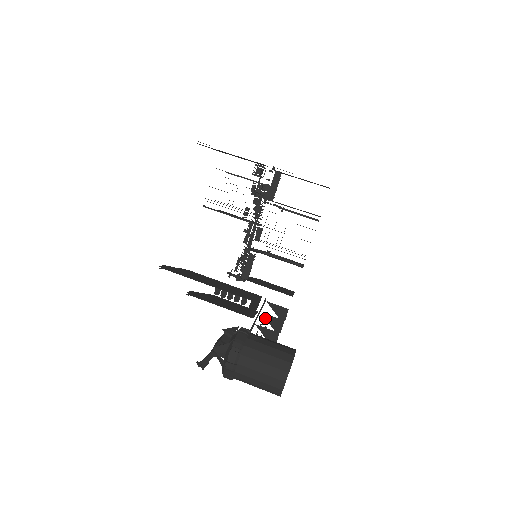
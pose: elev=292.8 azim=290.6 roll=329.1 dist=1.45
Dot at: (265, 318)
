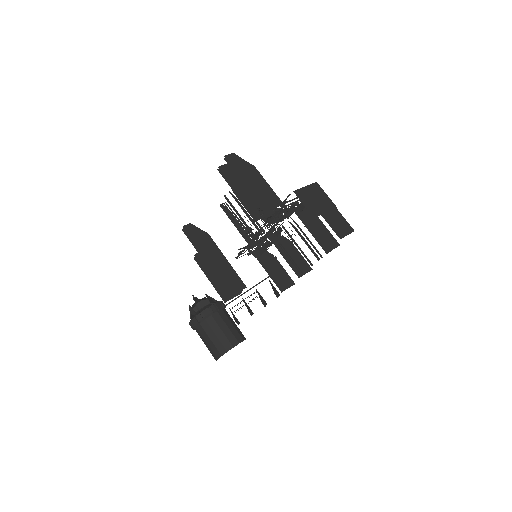
Dot at: (257, 292)
